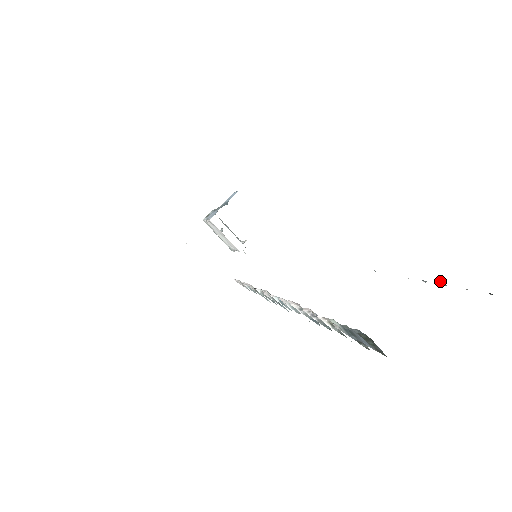
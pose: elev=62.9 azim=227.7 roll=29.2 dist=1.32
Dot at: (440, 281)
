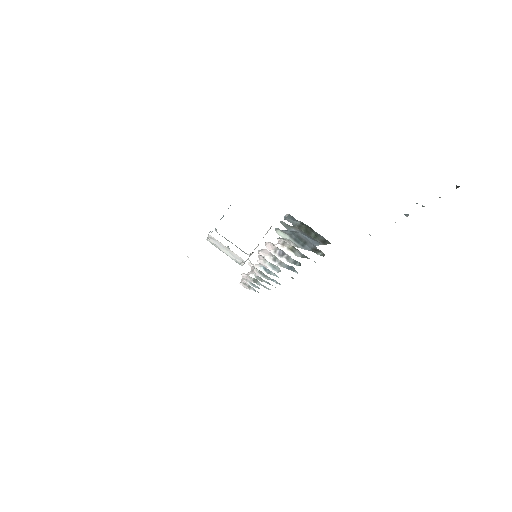
Dot at: occluded
